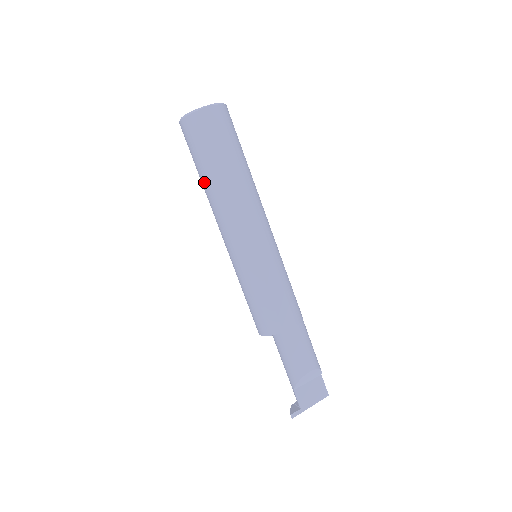
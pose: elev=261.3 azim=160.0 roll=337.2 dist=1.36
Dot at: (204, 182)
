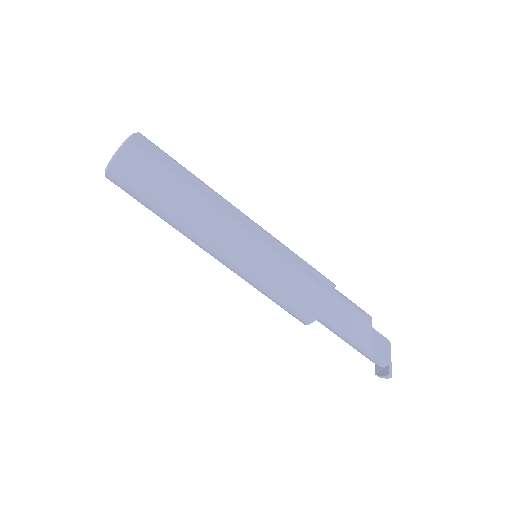
Dot at: (172, 209)
